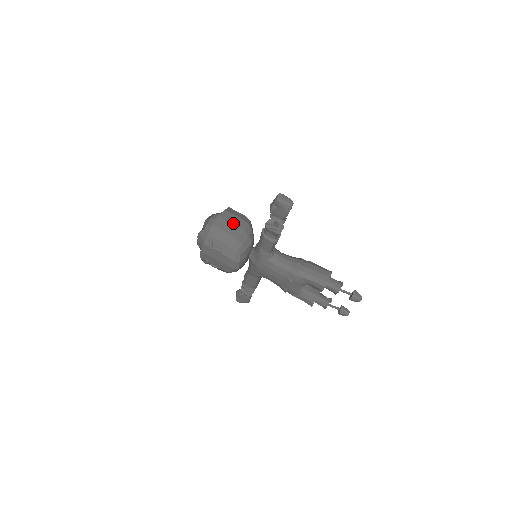
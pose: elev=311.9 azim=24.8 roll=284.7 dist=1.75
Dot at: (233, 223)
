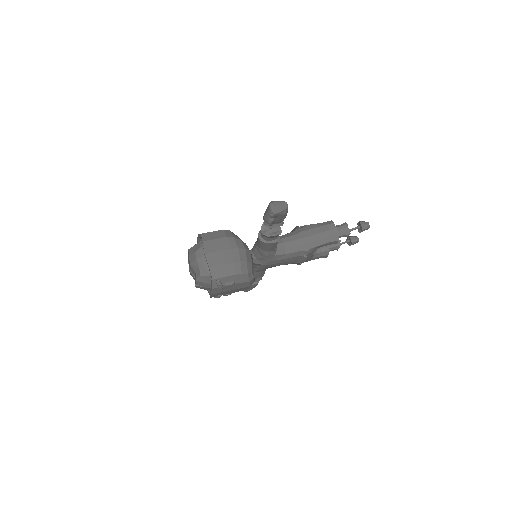
Dot at: (223, 249)
